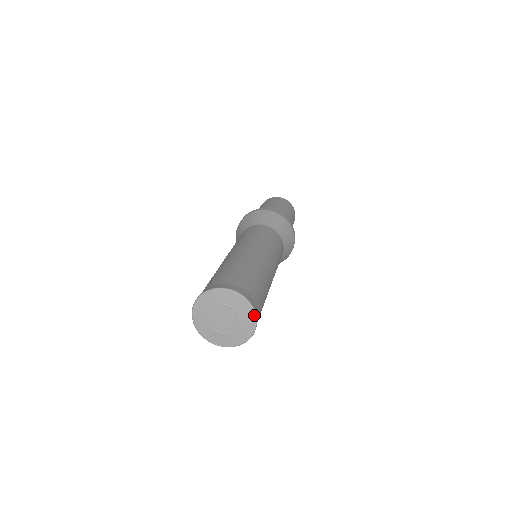
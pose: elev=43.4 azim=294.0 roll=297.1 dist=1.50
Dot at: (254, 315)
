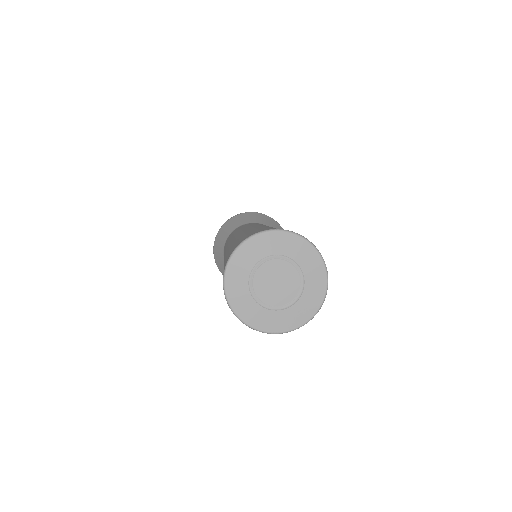
Dot at: (325, 276)
